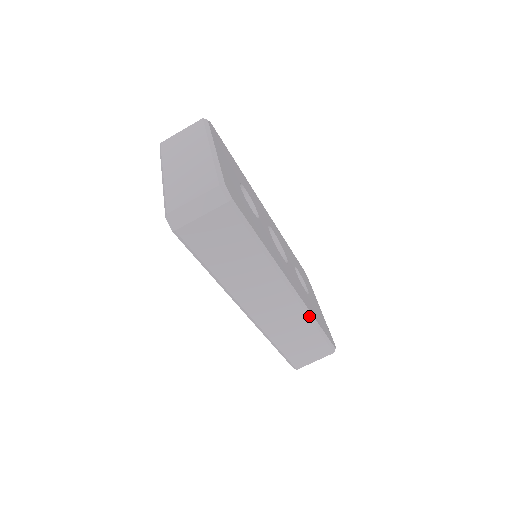
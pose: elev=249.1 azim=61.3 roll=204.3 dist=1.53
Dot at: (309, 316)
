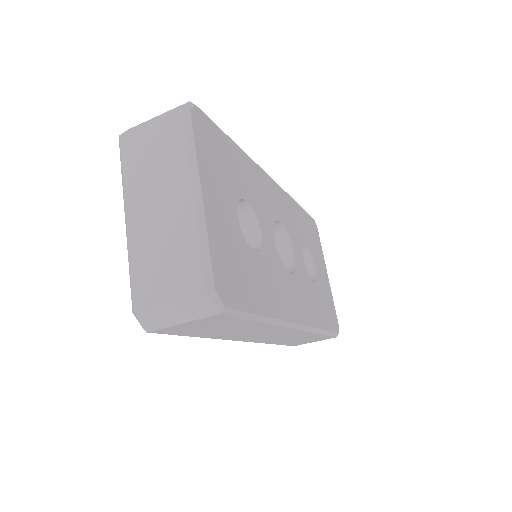
Dot at: (314, 332)
